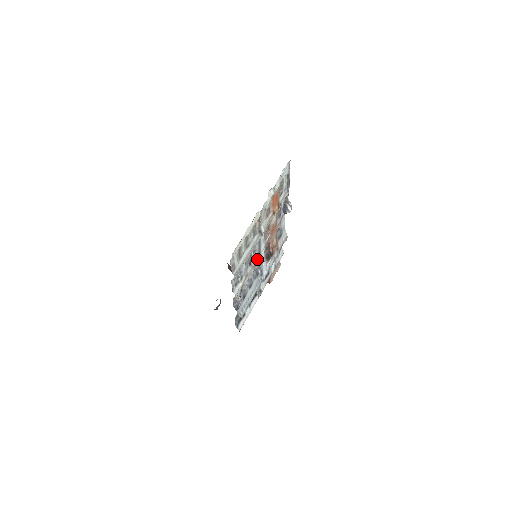
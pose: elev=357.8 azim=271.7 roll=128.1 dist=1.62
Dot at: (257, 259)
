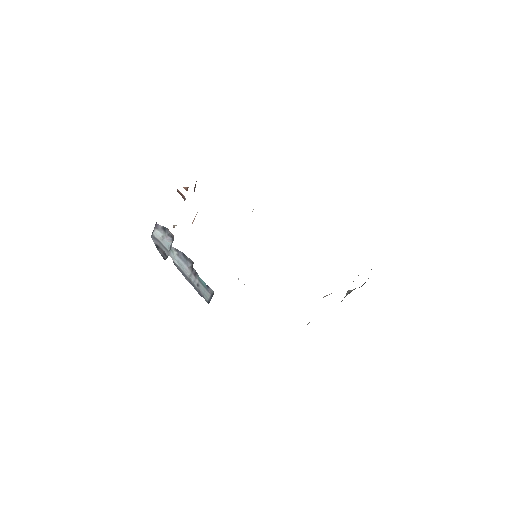
Dot at: occluded
